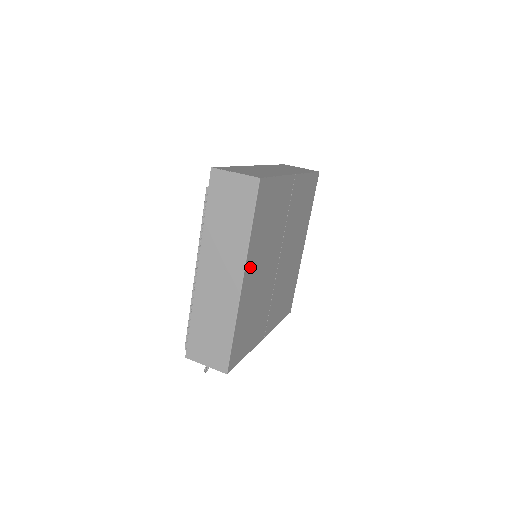
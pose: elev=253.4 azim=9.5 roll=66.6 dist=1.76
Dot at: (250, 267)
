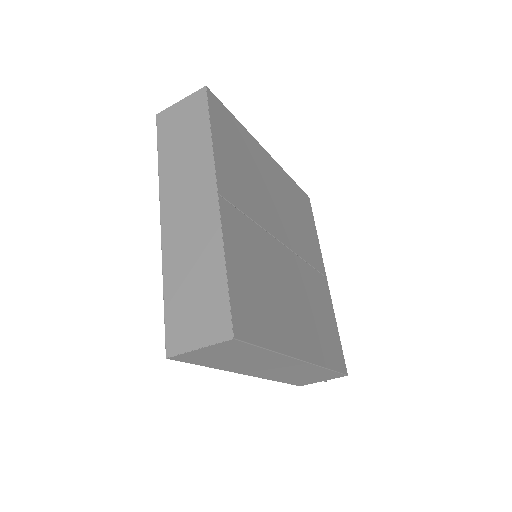
Dot at: (294, 341)
